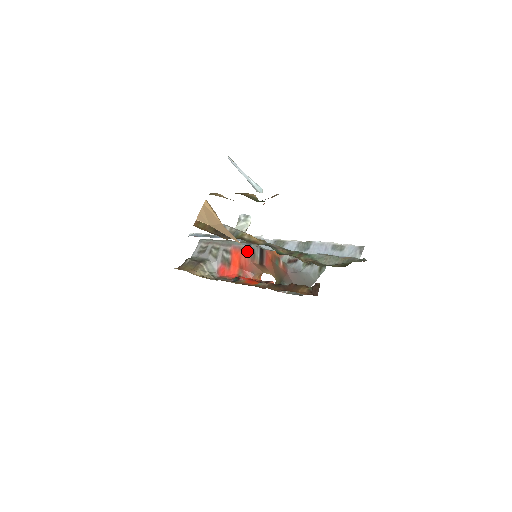
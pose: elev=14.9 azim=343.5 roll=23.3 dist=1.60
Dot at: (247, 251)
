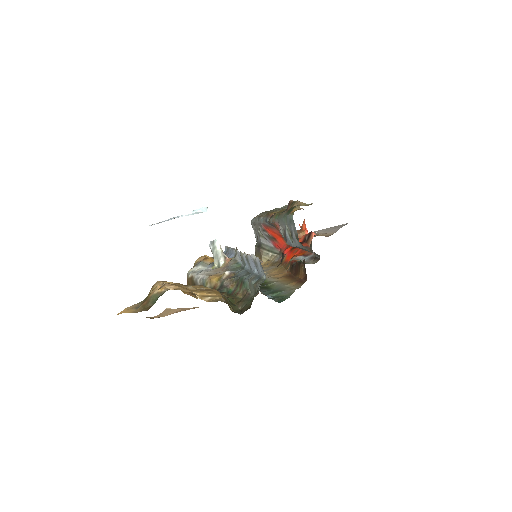
Dot at: (270, 226)
